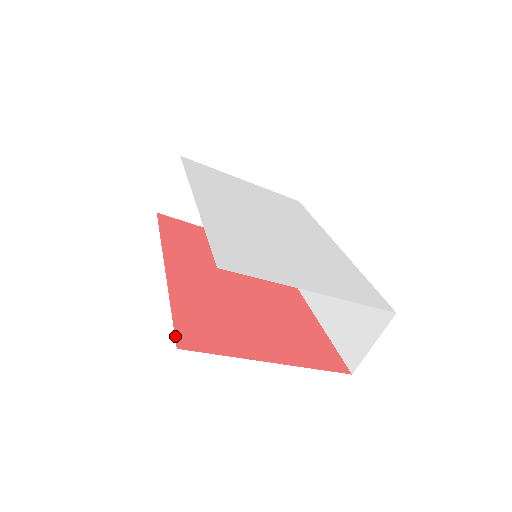
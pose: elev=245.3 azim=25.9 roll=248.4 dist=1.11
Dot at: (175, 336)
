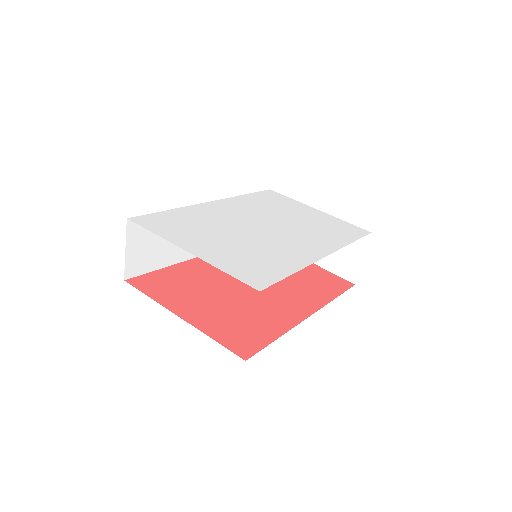
Dot at: (135, 277)
